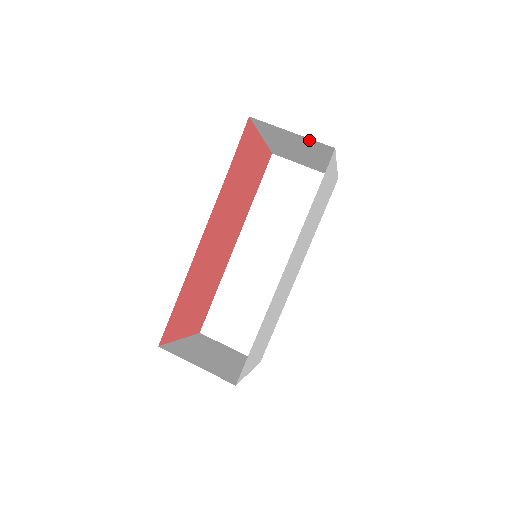
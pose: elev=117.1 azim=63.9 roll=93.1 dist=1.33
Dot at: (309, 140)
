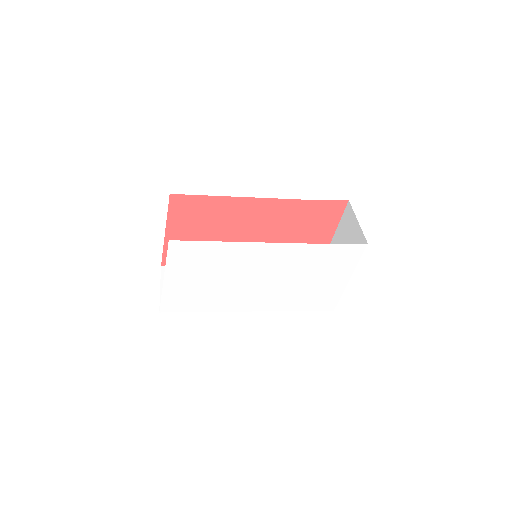
Dot at: (360, 233)
